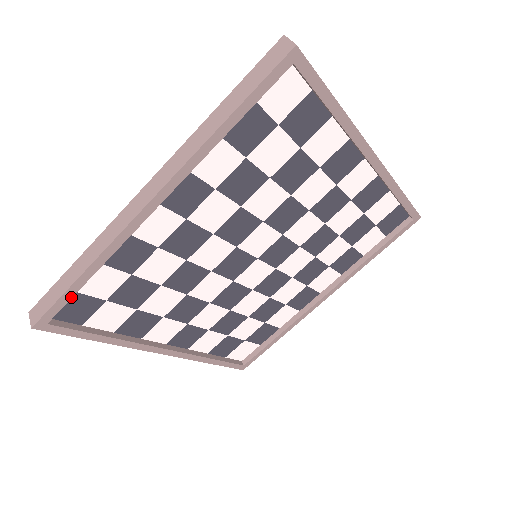
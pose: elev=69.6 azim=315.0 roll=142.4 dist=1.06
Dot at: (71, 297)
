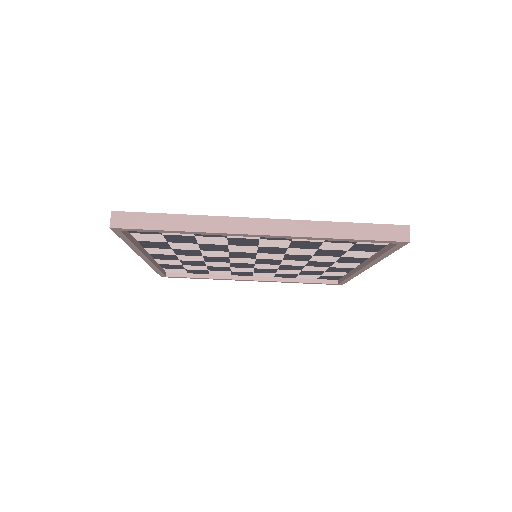
Dot at: occluded
